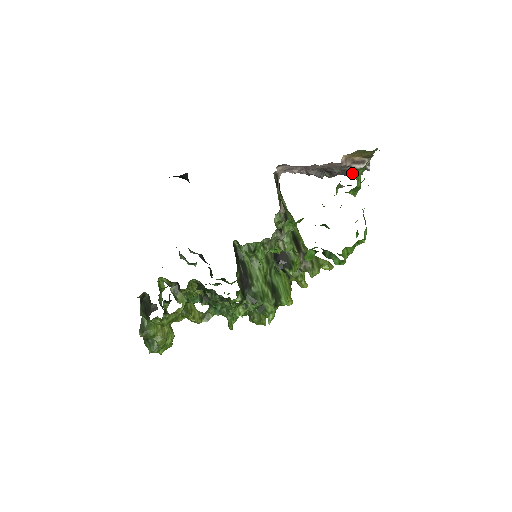
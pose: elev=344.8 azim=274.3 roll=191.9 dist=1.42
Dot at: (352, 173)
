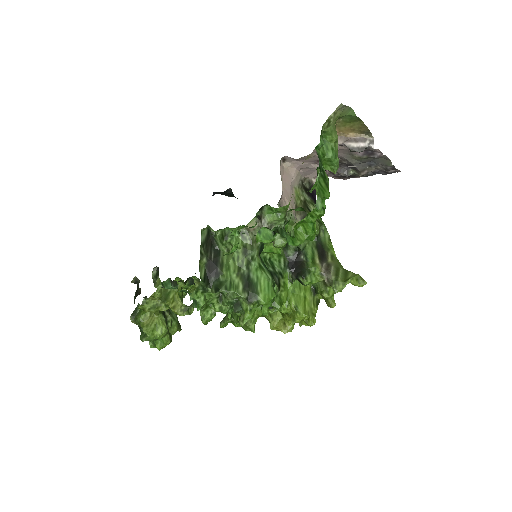
Dot at: (382, 166)
